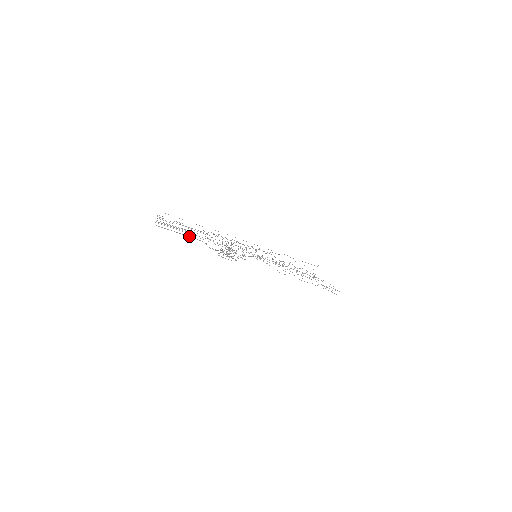
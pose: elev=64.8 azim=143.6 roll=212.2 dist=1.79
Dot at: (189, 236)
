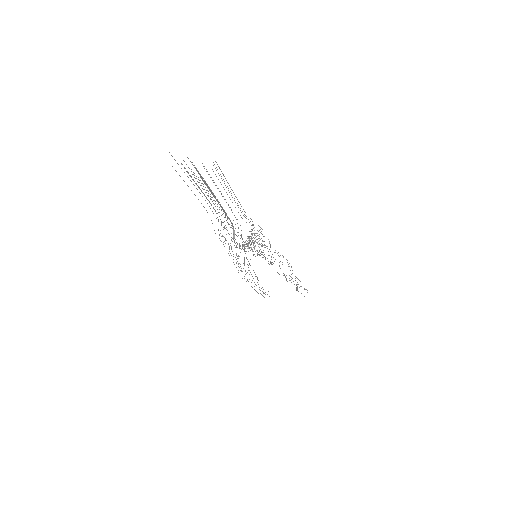
Dot at: (224, 210)
